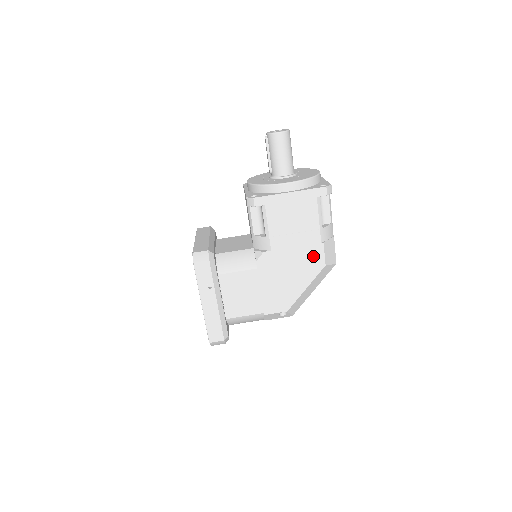
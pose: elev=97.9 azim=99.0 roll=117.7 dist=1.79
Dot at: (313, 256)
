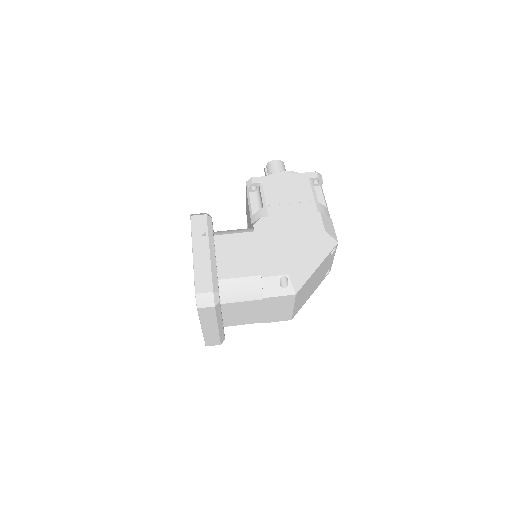
Dot at: (311, 223)
